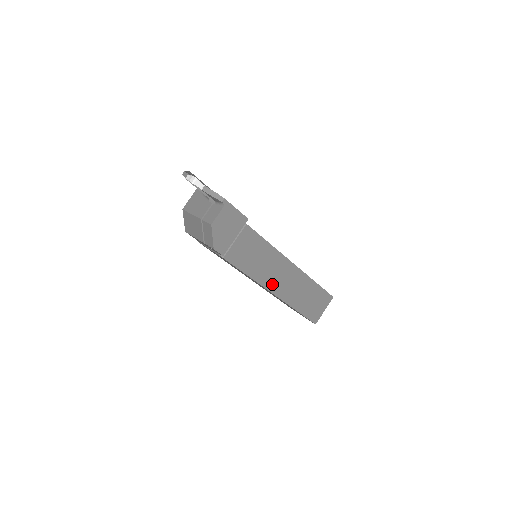
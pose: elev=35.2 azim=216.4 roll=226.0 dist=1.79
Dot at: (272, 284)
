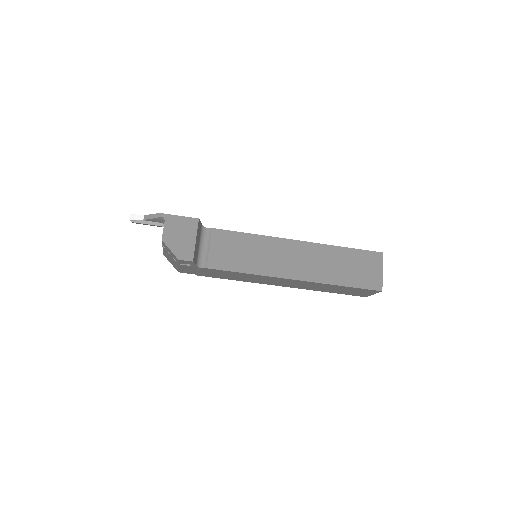
Dot at: (284, 270)
